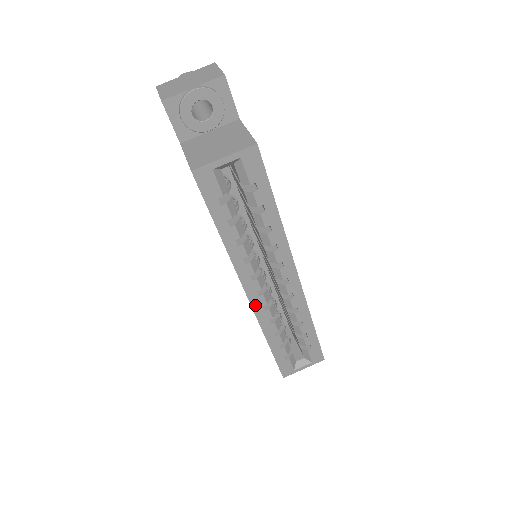
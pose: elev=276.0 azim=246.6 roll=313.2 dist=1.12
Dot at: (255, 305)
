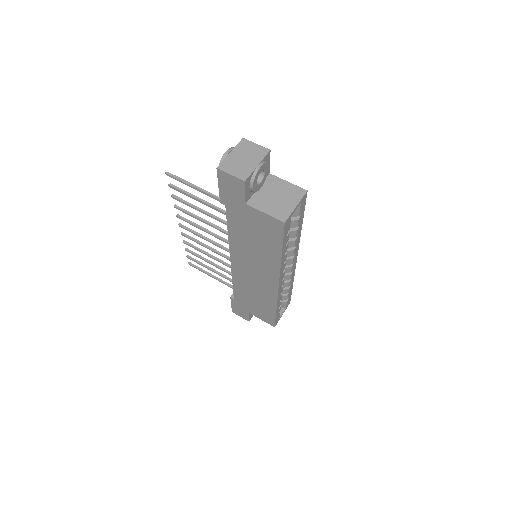
Dot at: (279, 288)
